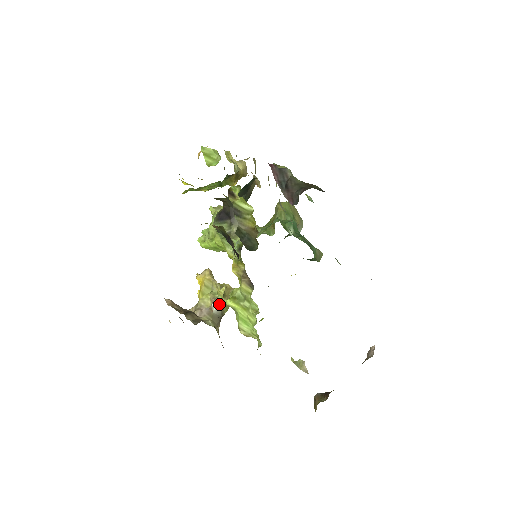
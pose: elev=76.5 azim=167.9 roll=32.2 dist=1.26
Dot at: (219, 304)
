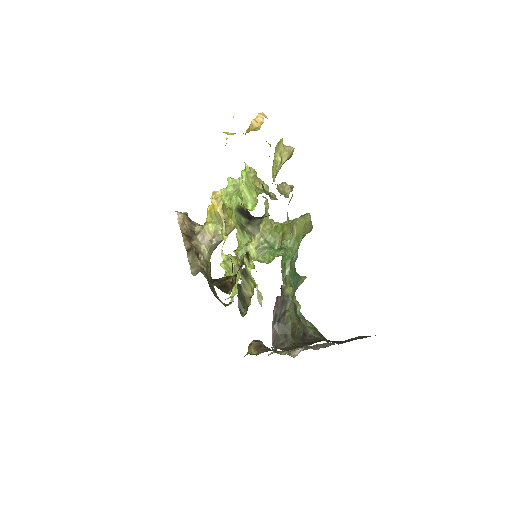
Dot at: (219, 241)
